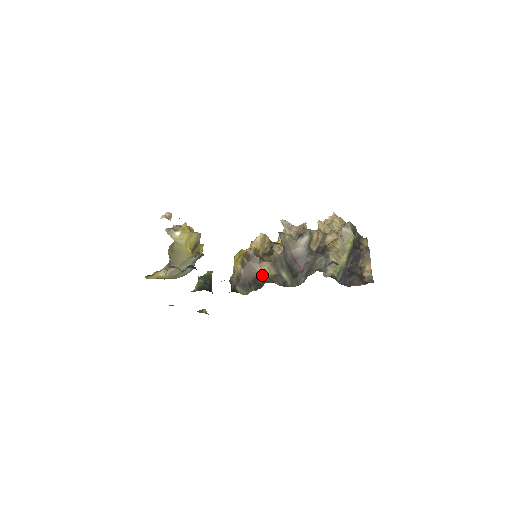
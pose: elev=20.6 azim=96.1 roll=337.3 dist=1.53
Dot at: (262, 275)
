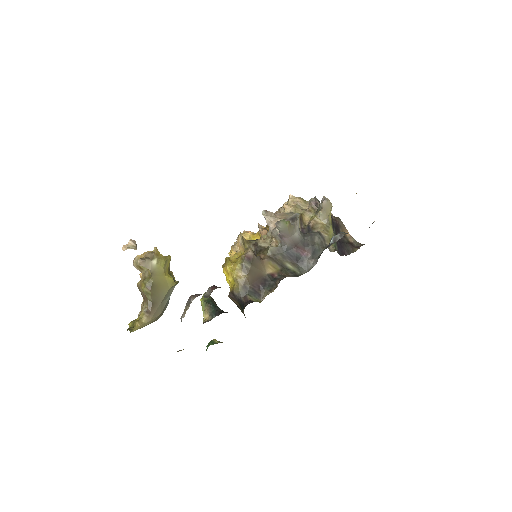
Dot at: (269, 274)
